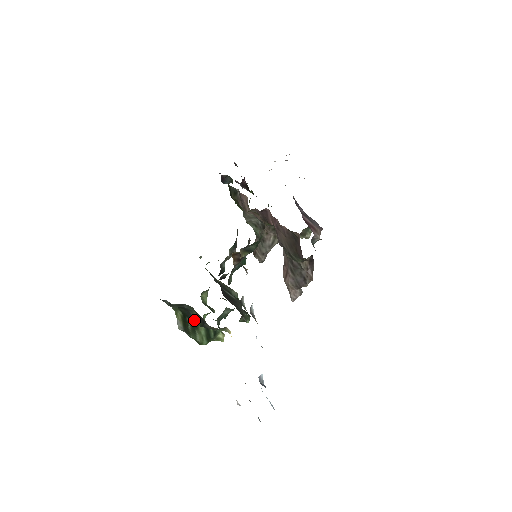
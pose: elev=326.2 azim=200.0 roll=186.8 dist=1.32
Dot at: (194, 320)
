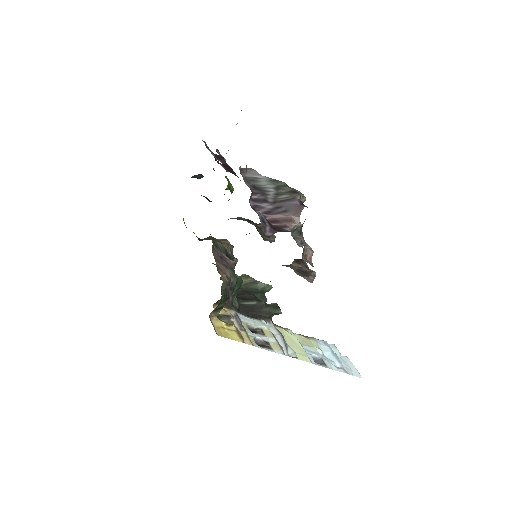
Dot at: occluded
